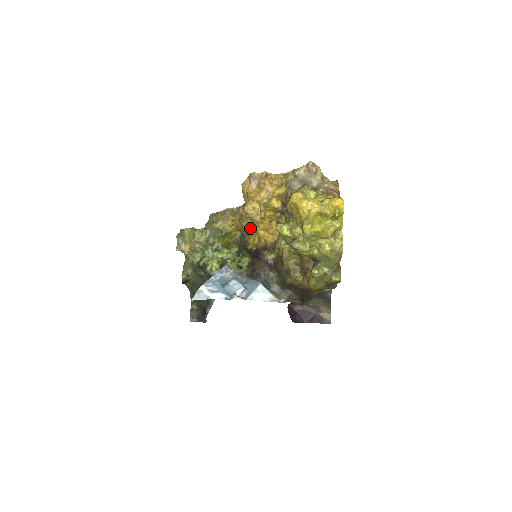
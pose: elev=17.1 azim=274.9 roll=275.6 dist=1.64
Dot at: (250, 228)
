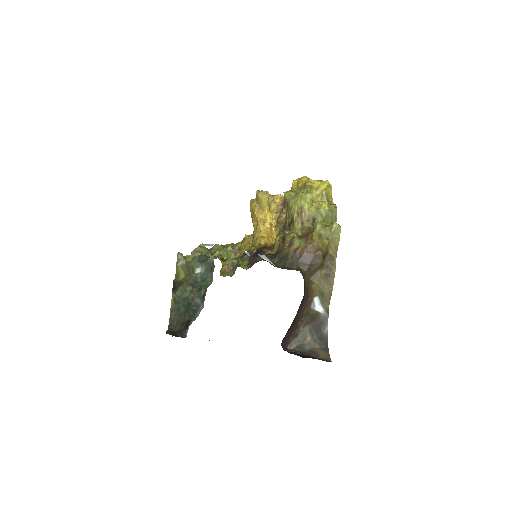
Dot at: (249, 247)
